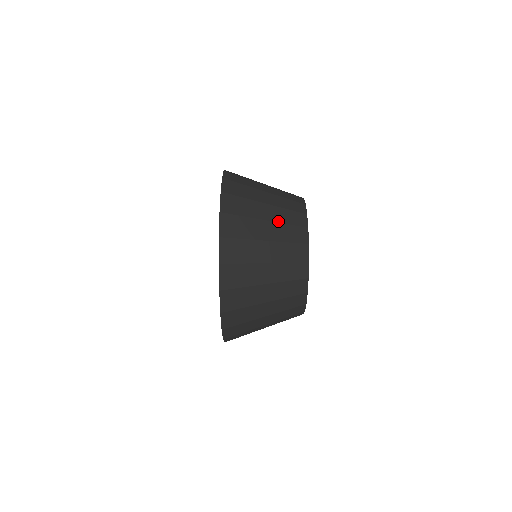
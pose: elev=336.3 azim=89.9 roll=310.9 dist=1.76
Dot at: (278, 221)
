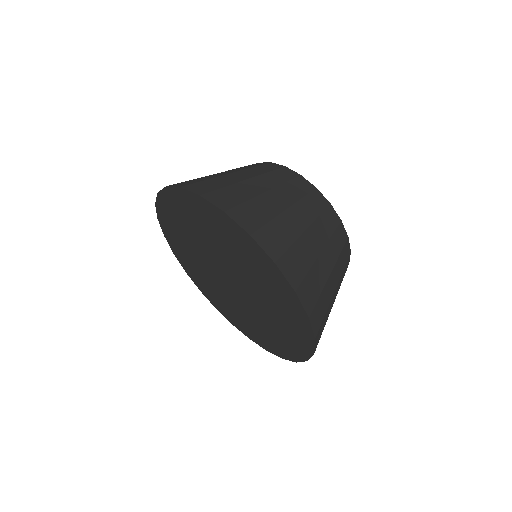
Dot at: occluded
